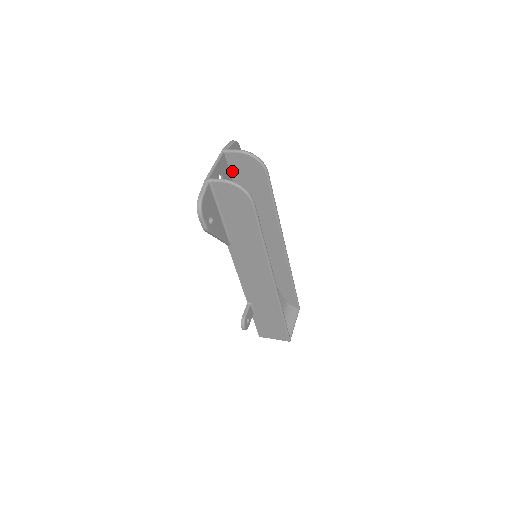
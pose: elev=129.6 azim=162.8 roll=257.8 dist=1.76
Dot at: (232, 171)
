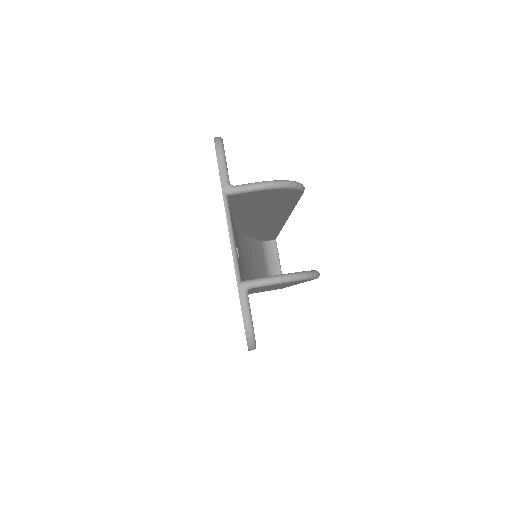
Dot at: (234, 204)
